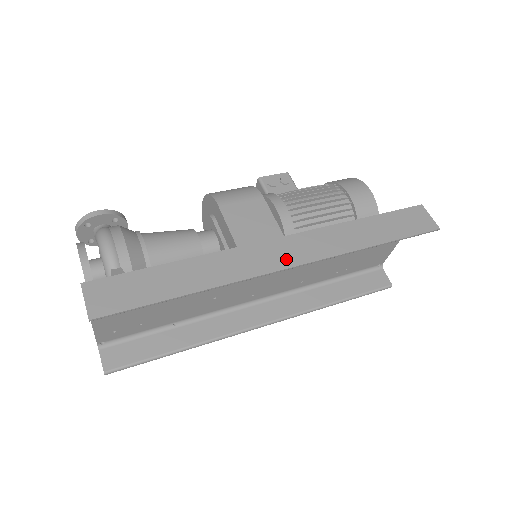
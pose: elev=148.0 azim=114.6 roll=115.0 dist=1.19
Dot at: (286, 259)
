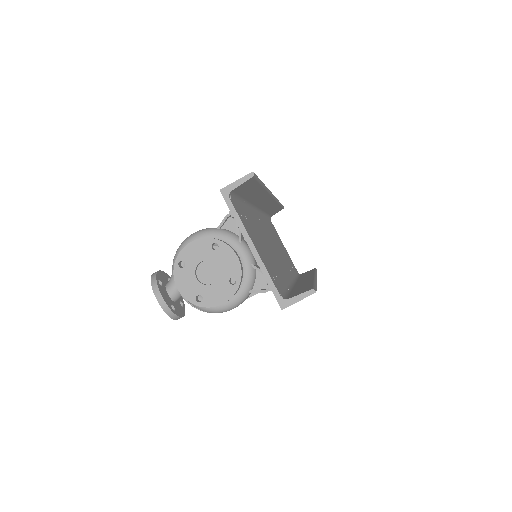
Dot at: occluded
